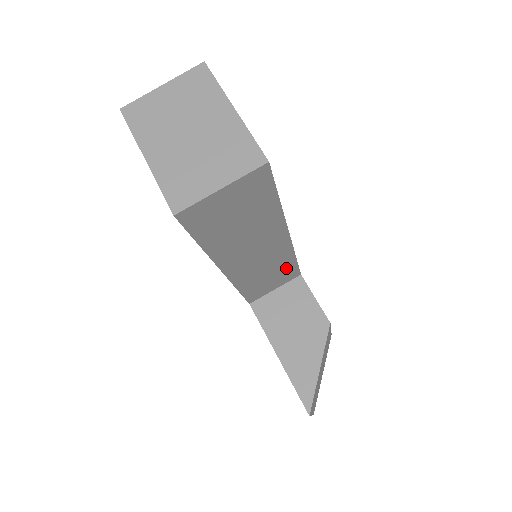
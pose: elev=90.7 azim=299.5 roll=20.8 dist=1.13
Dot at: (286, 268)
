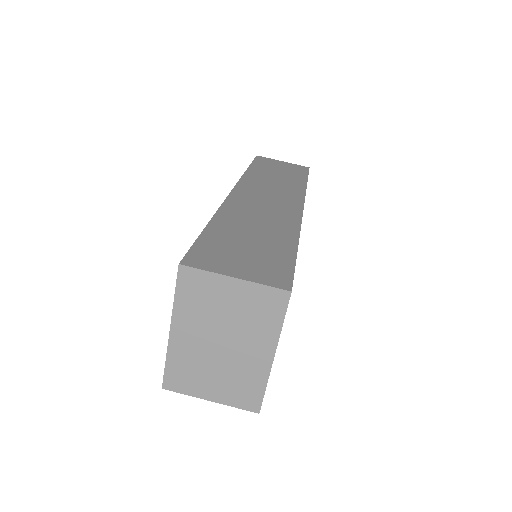
Dot at: occluded
